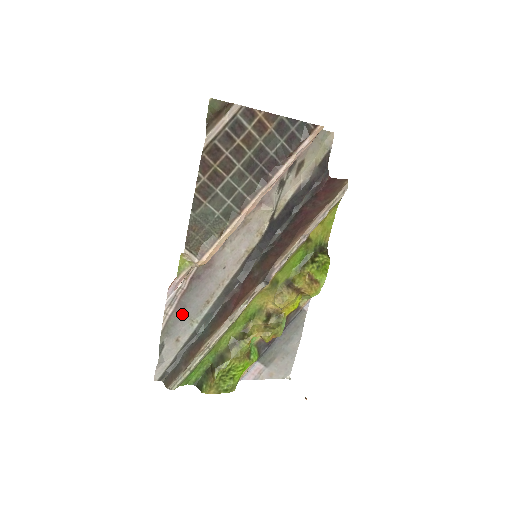
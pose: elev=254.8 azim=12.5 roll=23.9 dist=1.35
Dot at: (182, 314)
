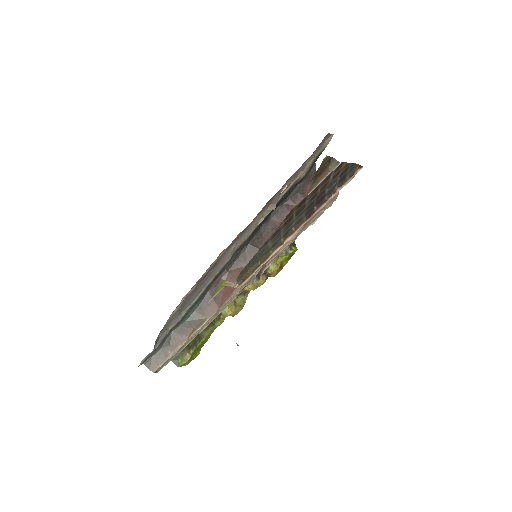
Dot at: (181, 310)
